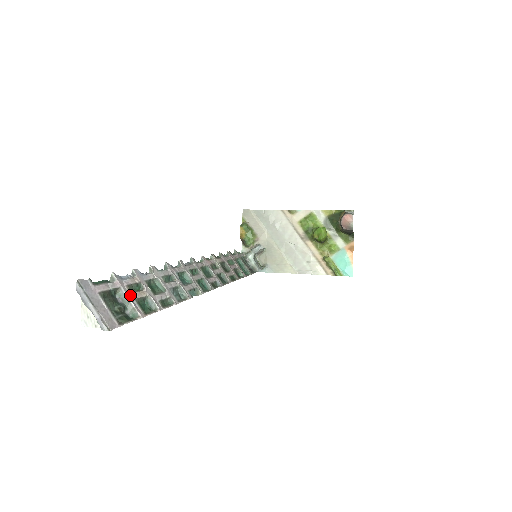
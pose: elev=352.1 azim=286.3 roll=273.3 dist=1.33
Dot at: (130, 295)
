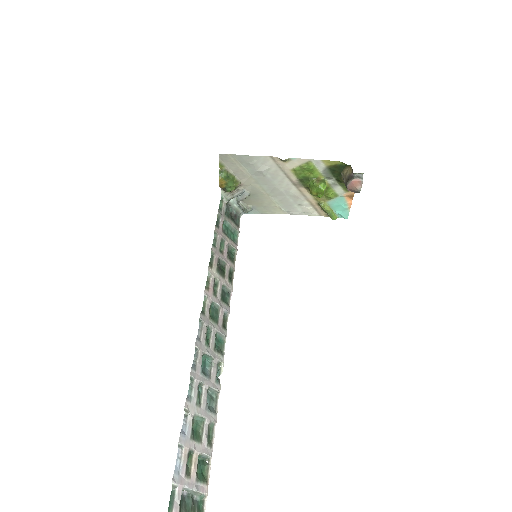
Dot at: (191, 482)
